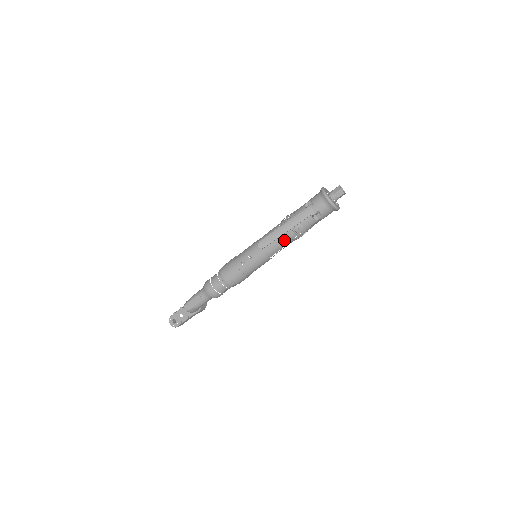
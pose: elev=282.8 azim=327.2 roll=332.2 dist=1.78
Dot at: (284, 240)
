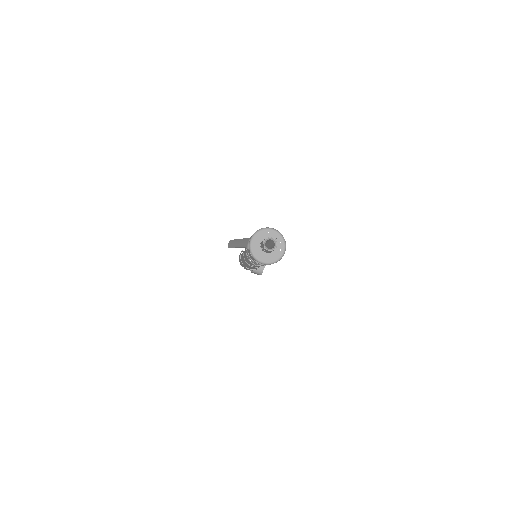
Dot at: occluded
